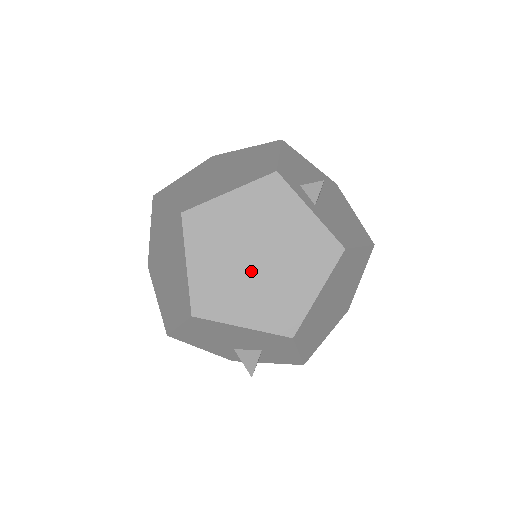
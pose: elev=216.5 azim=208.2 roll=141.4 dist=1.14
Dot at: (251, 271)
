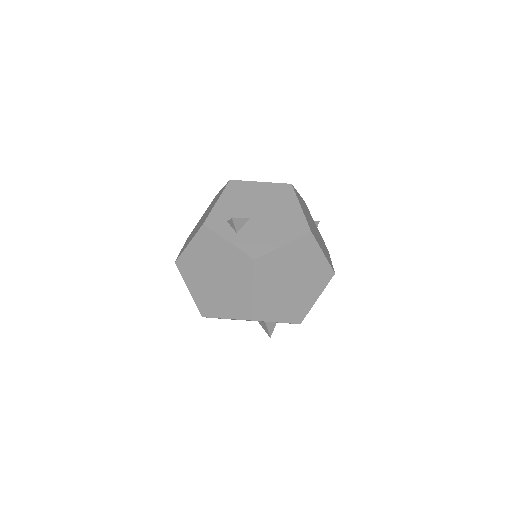
Dot at: (216, 286)
